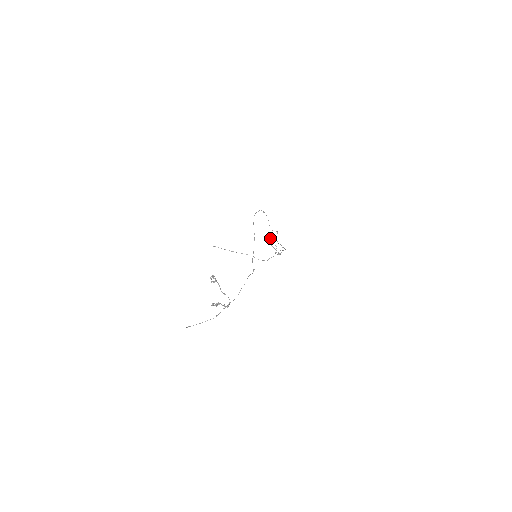
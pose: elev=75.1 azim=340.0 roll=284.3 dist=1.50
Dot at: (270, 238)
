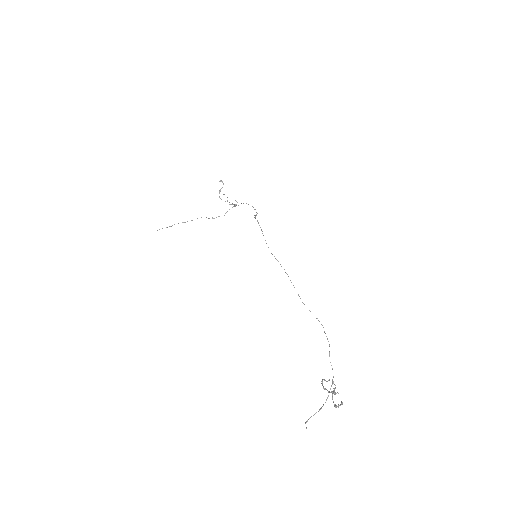
Dot at: (219, 193)
